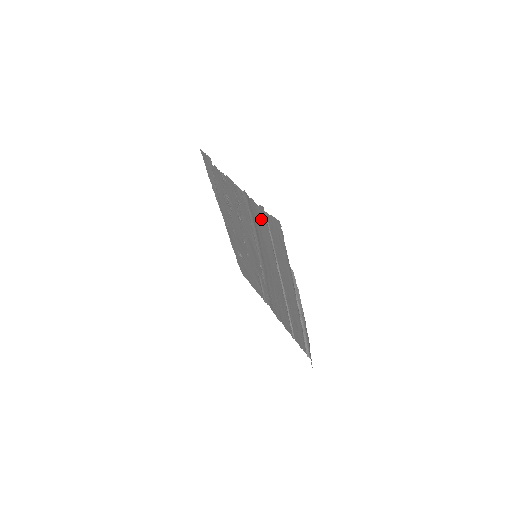
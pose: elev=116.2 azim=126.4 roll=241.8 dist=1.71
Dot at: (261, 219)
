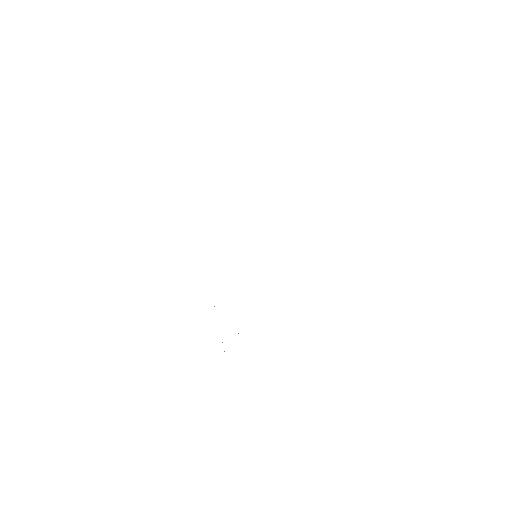
Dot at: occluded
